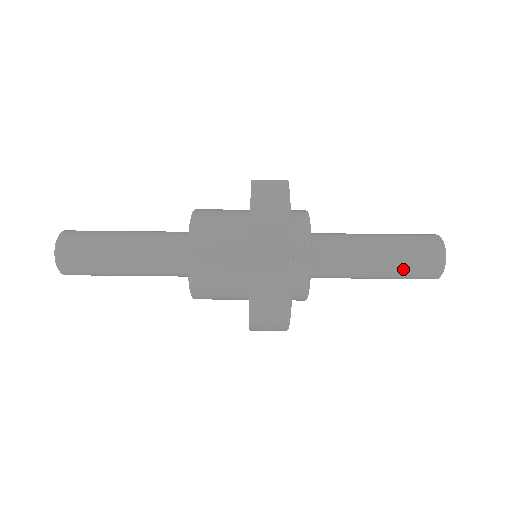
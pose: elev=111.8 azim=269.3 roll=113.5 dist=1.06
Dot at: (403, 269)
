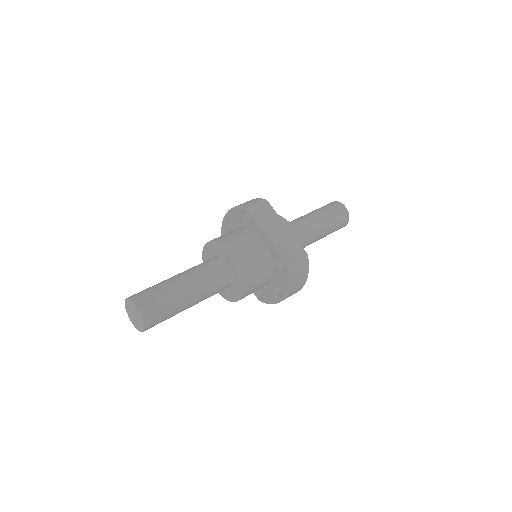
Dot at: (332, 231)
